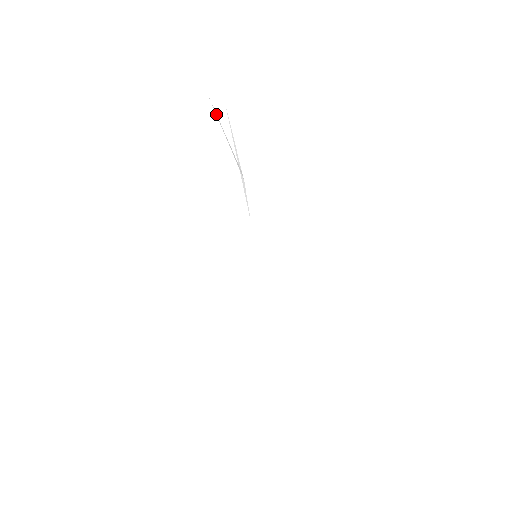
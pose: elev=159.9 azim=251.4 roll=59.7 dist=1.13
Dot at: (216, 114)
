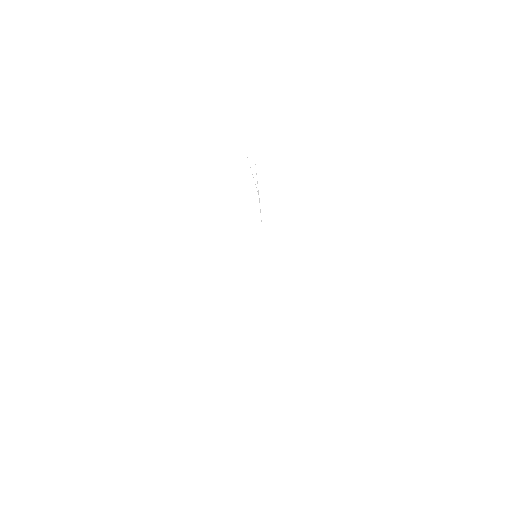
Dot at: occluded
